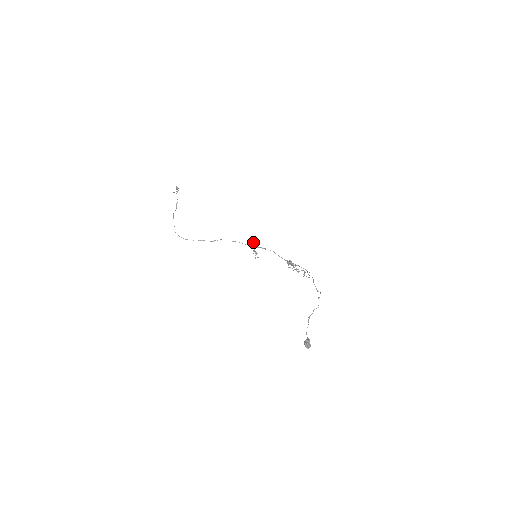
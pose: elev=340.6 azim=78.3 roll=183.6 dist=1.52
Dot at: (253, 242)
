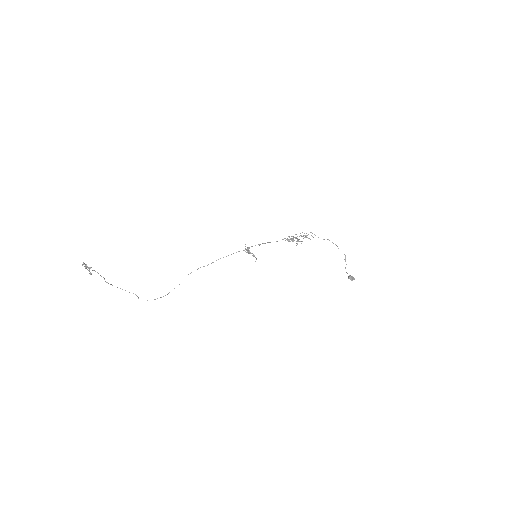
Dot at: occluded
